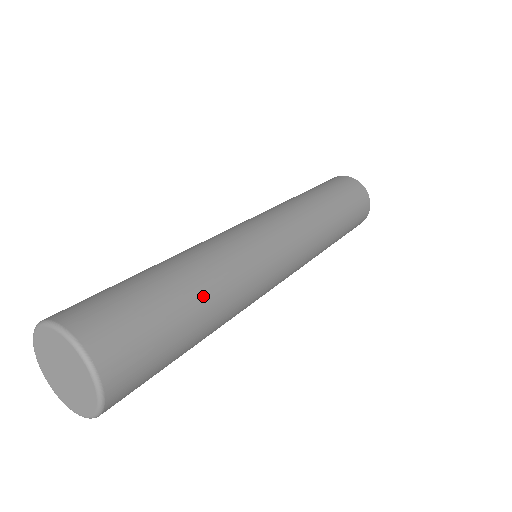
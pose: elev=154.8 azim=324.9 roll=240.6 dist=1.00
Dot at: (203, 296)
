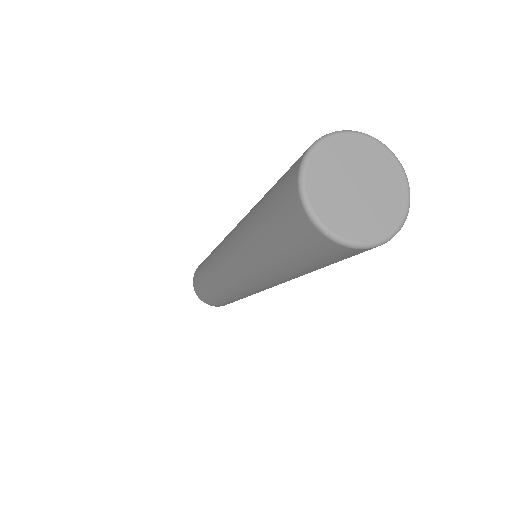
Dot at: occluded
